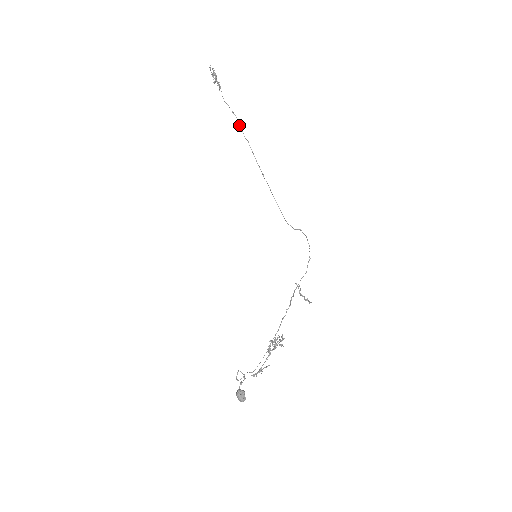
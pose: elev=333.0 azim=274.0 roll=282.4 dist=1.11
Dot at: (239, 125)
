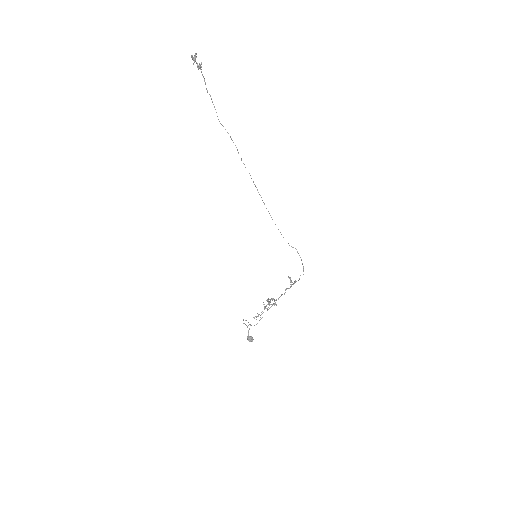
Dot at: occluded
